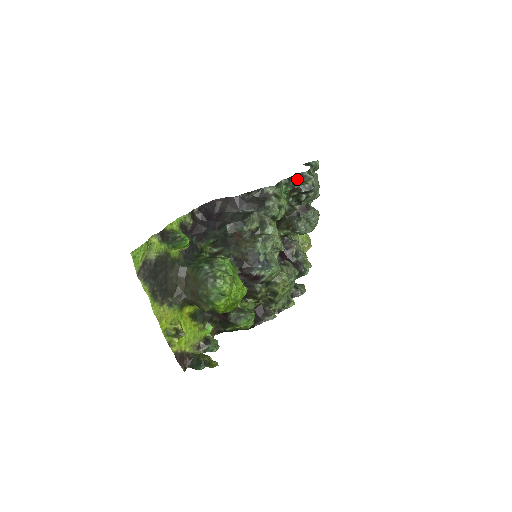
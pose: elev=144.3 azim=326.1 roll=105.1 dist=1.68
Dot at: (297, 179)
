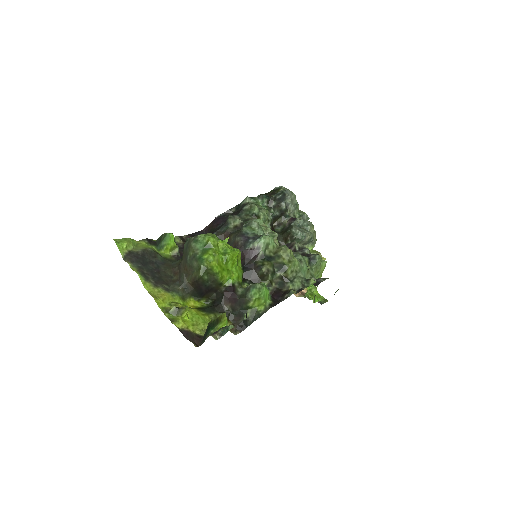
Dot at: (270, 194)
